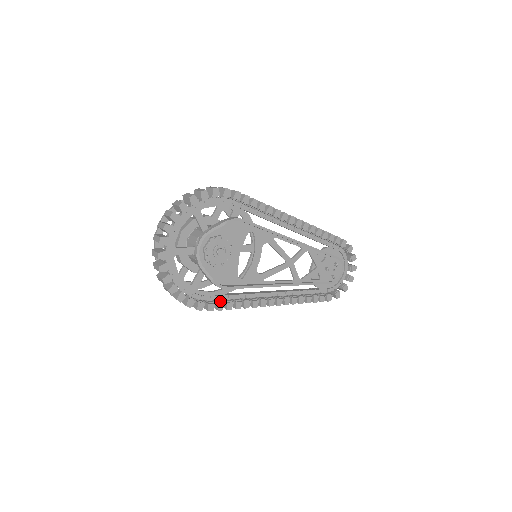
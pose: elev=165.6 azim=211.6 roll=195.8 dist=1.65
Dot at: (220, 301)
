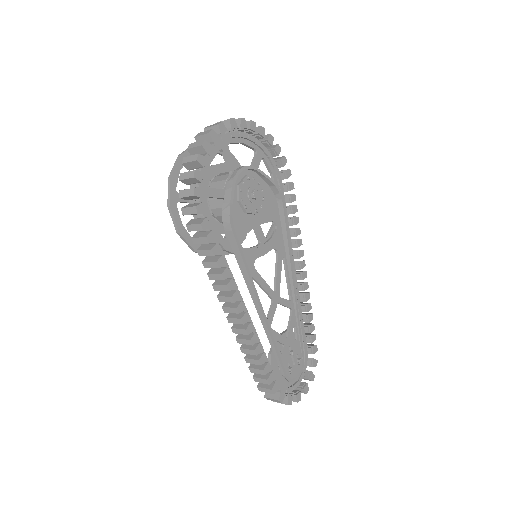
Dot at: (213, 234)
